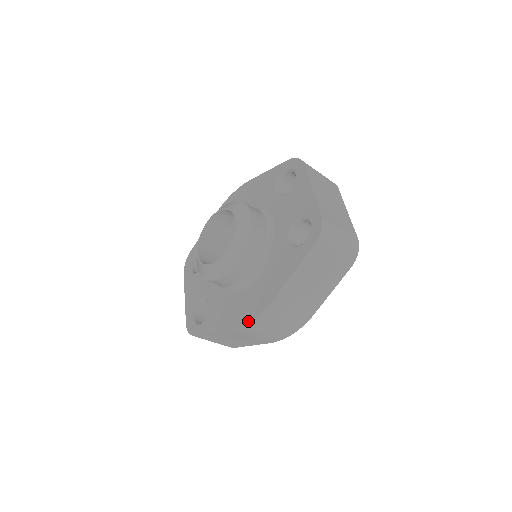
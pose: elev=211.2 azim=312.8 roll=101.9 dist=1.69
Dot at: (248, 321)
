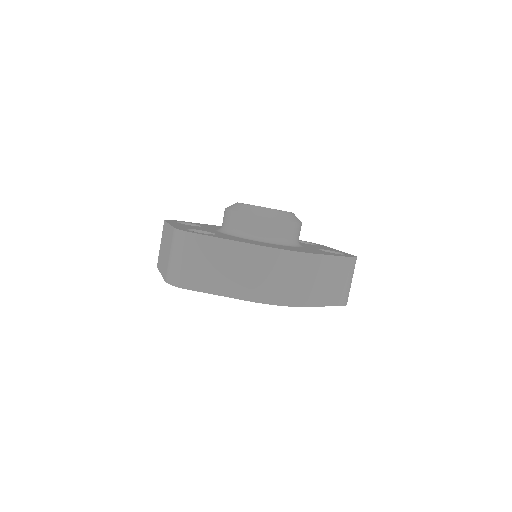
Dot at: (284, 249)
